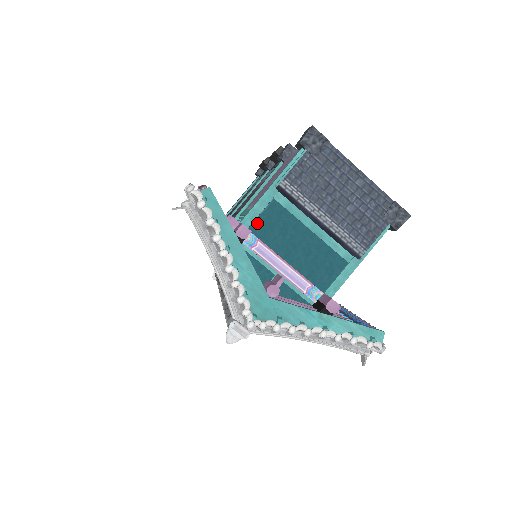
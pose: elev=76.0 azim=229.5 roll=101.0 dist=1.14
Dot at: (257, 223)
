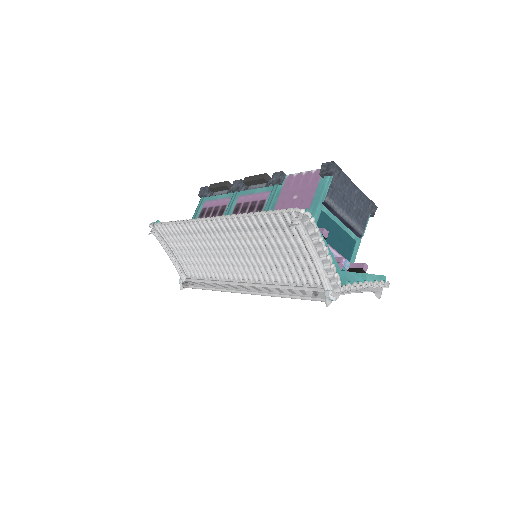
Dot at: occluded
